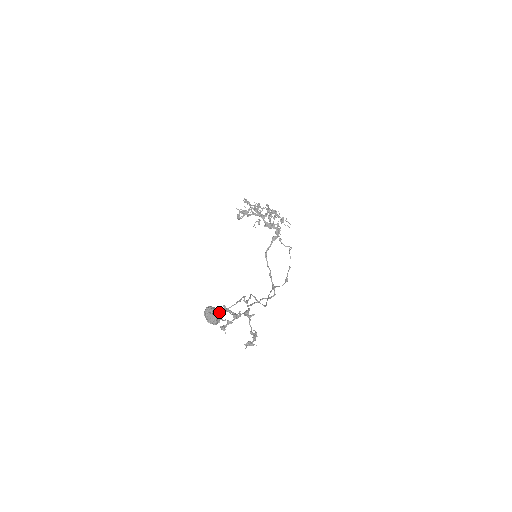
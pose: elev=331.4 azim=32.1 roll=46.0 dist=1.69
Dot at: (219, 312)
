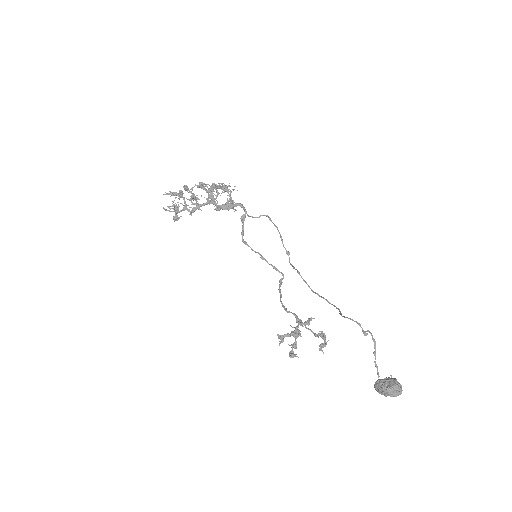
Dot at: (279, 345)
